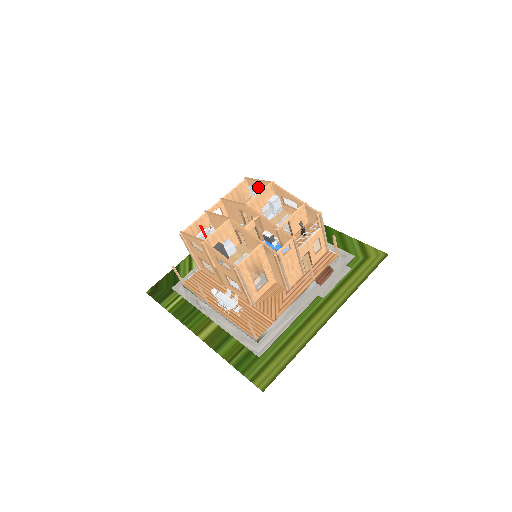
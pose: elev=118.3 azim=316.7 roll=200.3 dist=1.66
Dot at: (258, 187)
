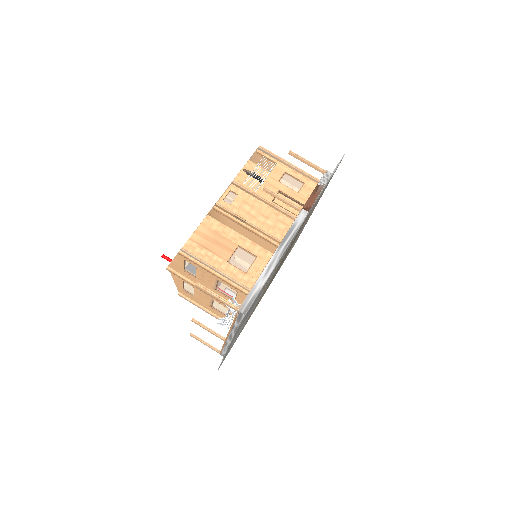
Dot at: occluded
